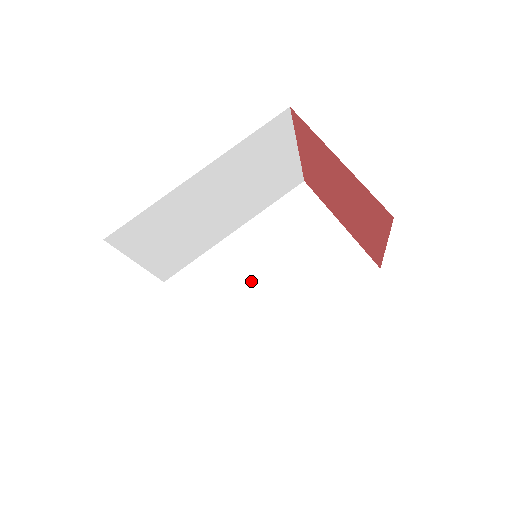
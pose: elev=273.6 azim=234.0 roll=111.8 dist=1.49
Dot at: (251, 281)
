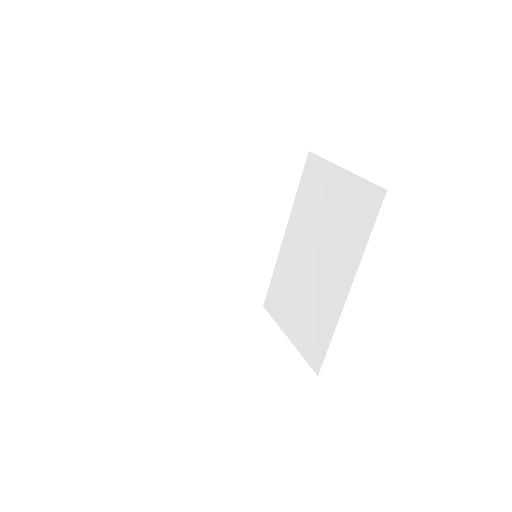
Dot at: (305, 272)
